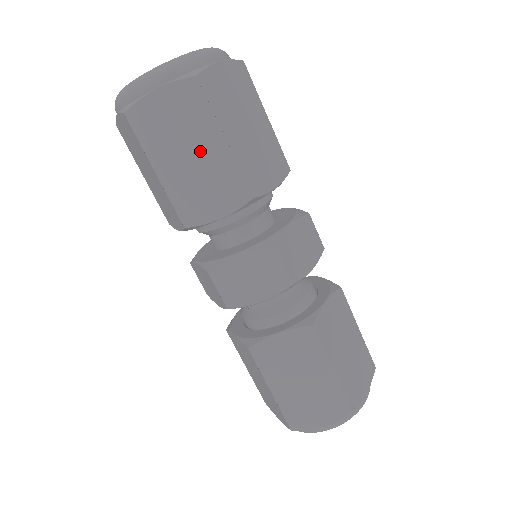
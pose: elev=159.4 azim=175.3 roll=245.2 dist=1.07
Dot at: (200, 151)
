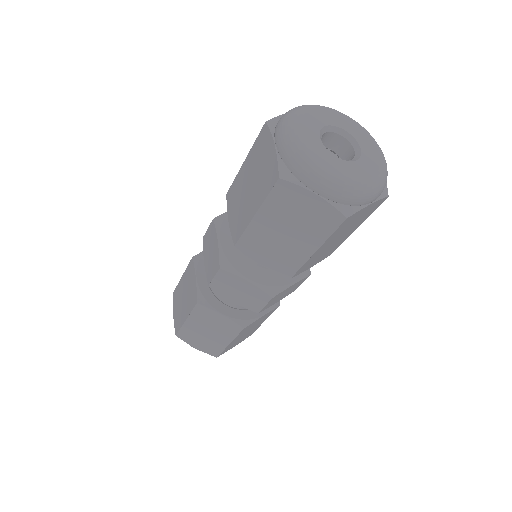
Dot at: (295, 238)
